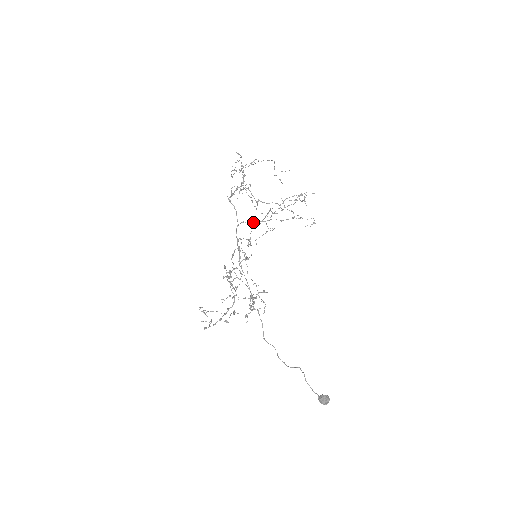
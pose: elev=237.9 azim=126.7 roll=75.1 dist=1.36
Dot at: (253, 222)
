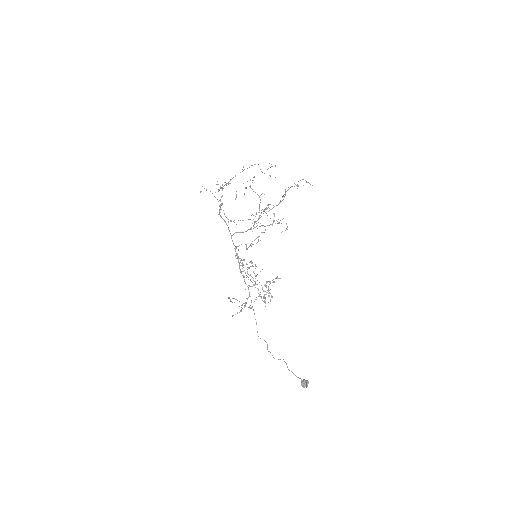
Dot at: (242, 232)
